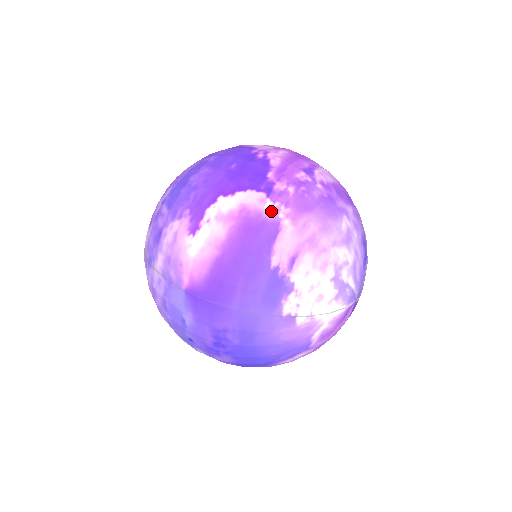
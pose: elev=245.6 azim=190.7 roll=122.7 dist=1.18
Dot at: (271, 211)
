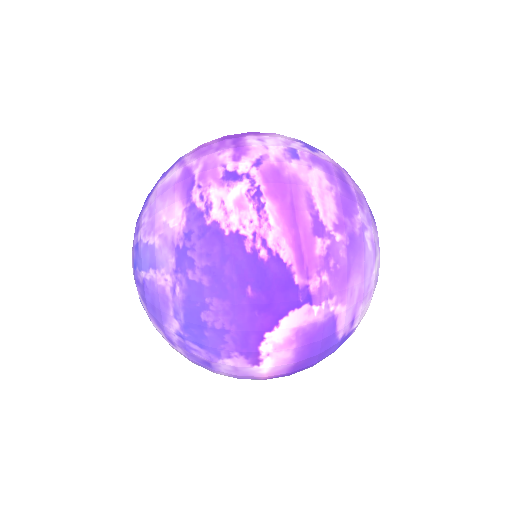
Dot at: (323, 314)
